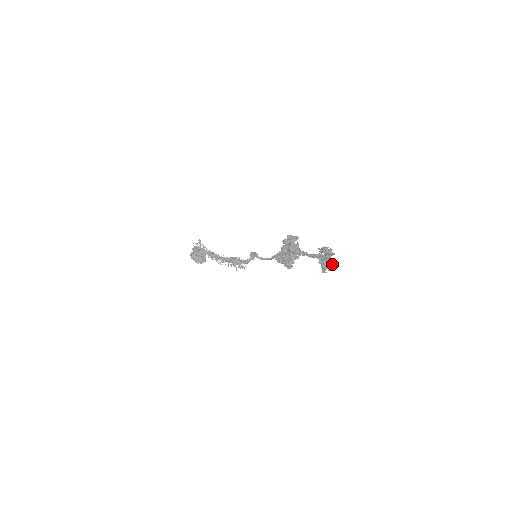
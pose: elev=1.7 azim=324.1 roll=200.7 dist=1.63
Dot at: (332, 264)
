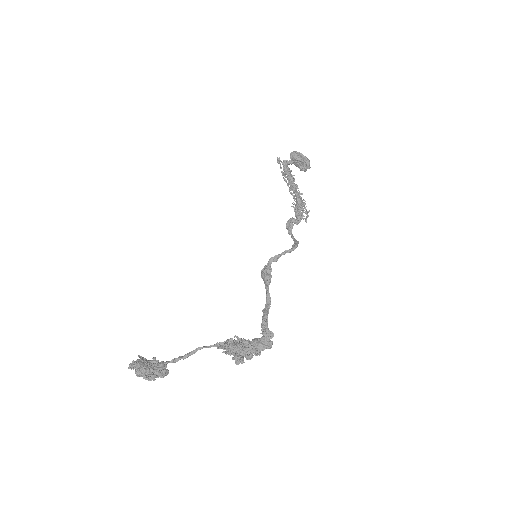
Dot at: (247, 358)
